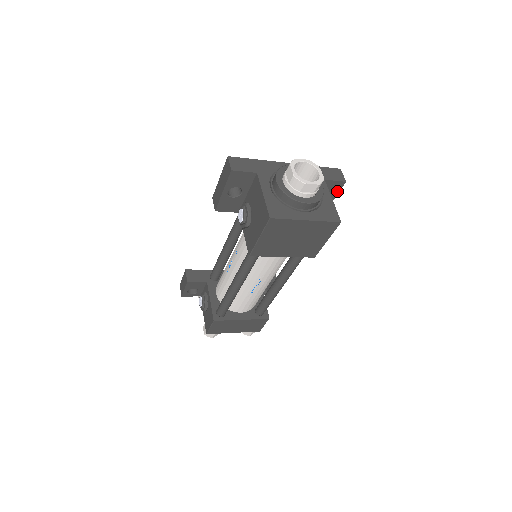
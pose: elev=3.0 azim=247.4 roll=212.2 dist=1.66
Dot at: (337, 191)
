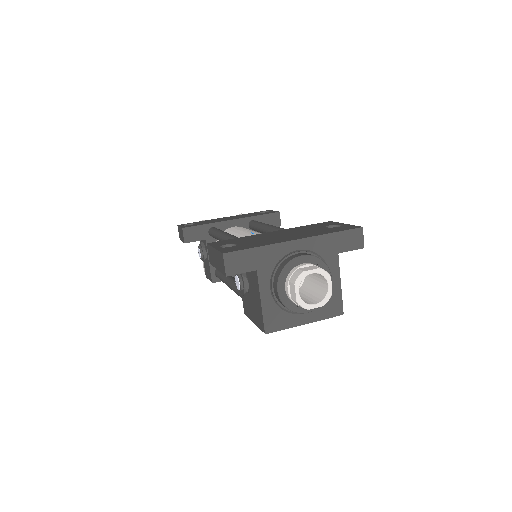
Dot at: occluded
